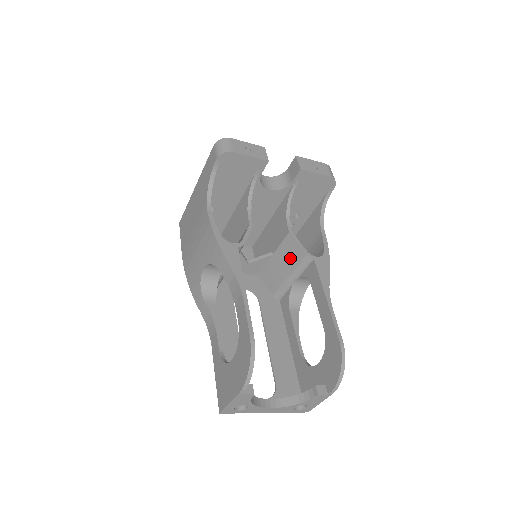
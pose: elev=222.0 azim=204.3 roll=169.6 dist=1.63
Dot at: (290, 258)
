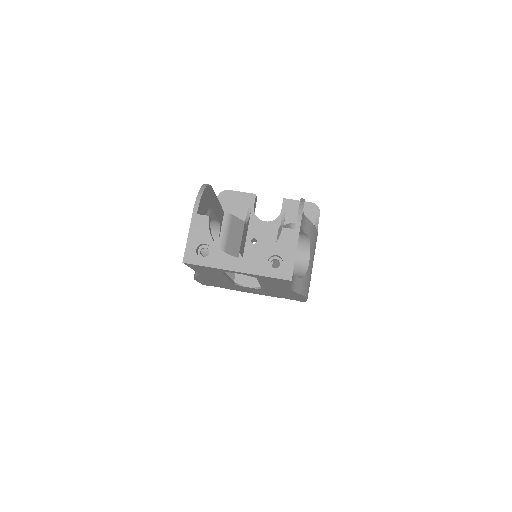
Dot at: occluded
